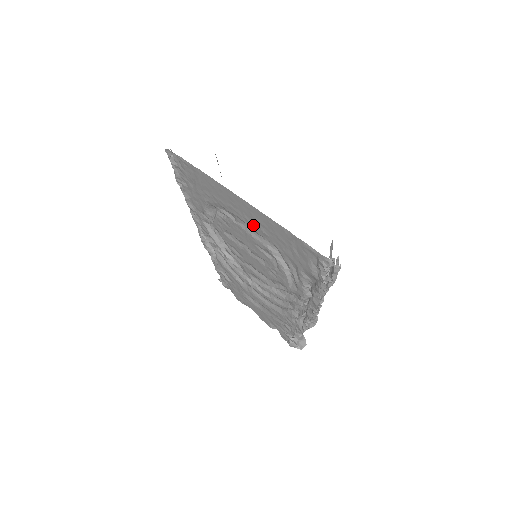
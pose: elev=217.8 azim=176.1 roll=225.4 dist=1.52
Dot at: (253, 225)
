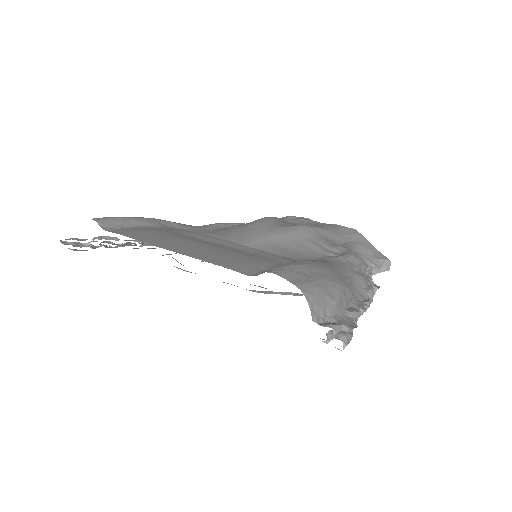
Dot at: occluded
